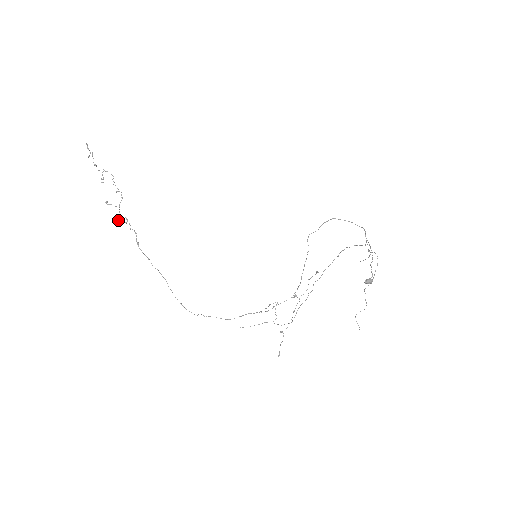
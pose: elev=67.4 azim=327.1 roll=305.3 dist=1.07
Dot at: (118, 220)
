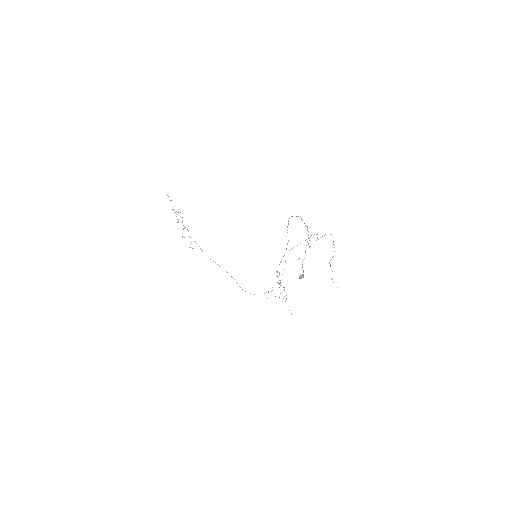
Dot at: occluded
